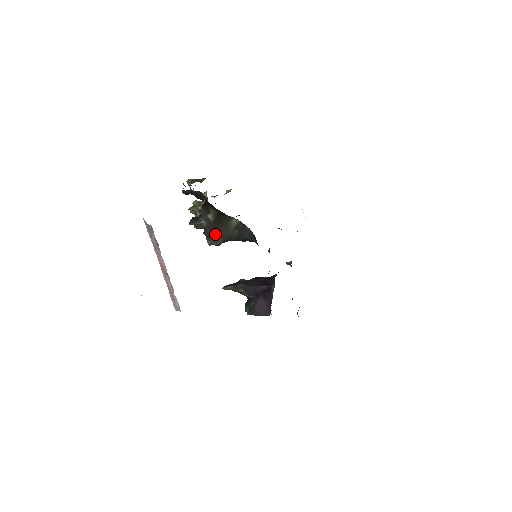
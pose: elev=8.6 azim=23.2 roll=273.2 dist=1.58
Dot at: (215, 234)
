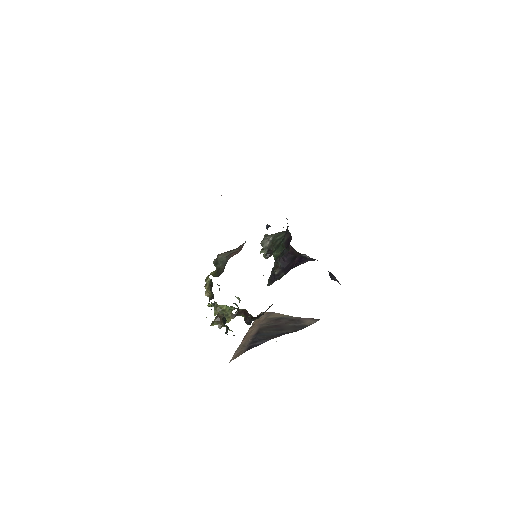
Dot at: occluded
